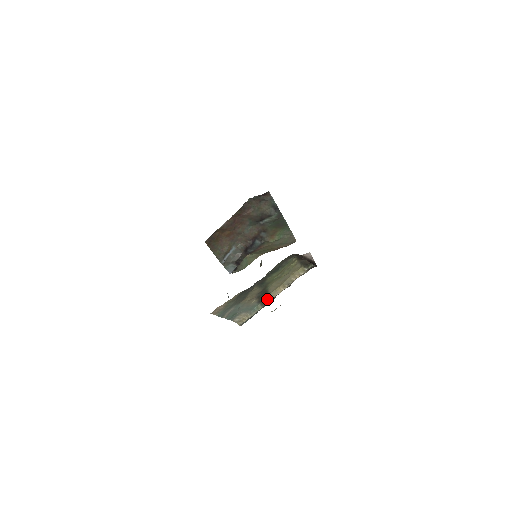
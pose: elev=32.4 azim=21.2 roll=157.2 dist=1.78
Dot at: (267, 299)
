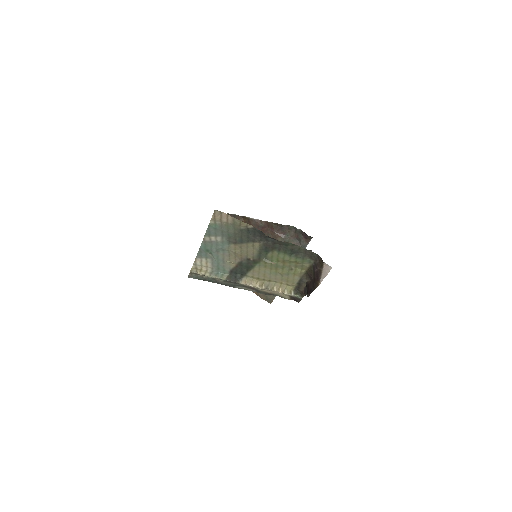
Dot at: (238, 278)
